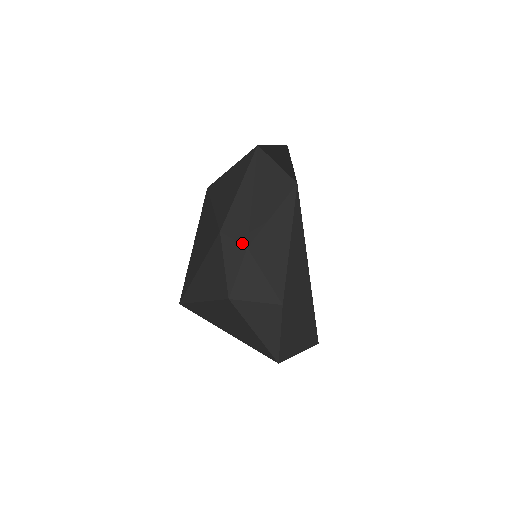
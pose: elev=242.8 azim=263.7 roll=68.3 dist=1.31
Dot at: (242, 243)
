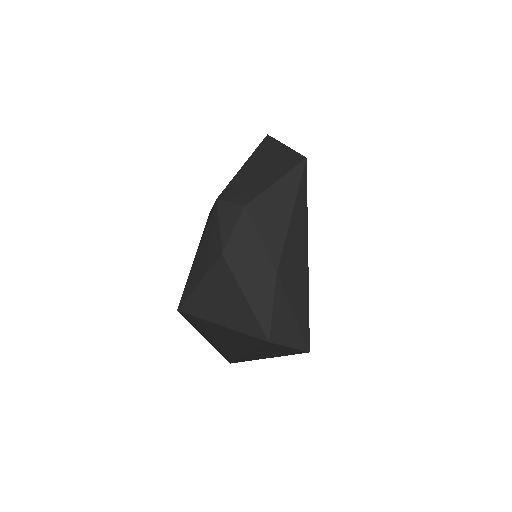
Dot at: (239, 203)
